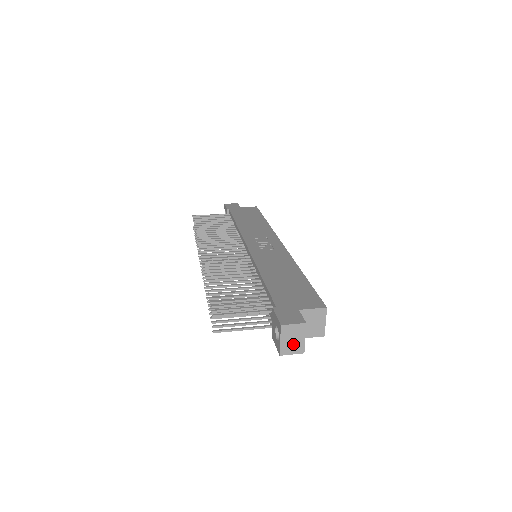
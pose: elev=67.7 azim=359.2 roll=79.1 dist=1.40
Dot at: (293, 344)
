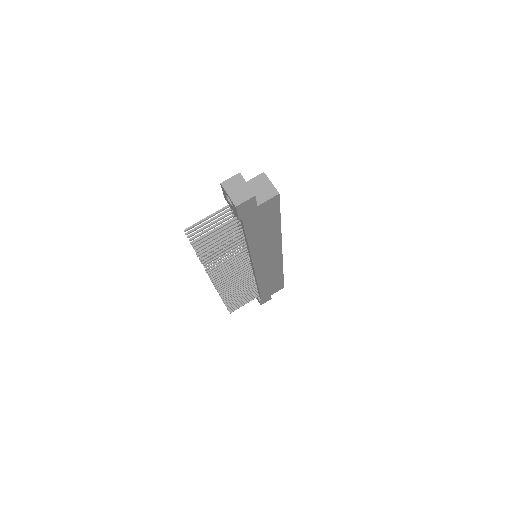
Dot at: (241, 193)
